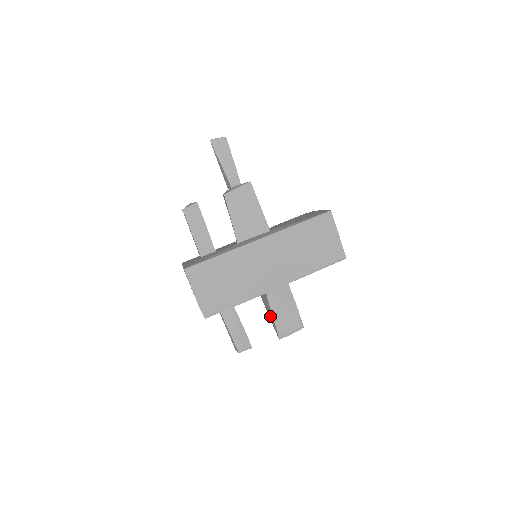
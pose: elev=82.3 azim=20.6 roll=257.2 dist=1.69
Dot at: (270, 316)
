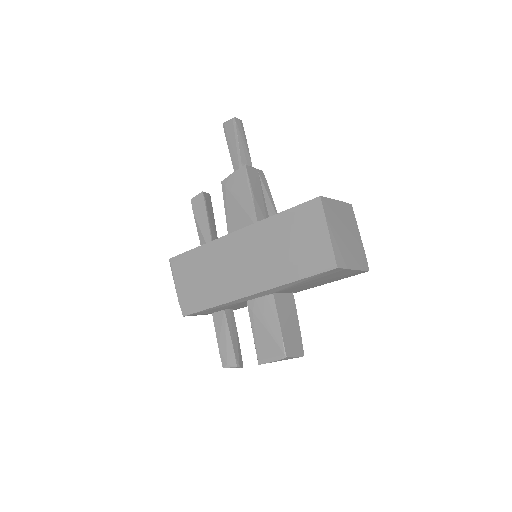
Dot at: occluded
